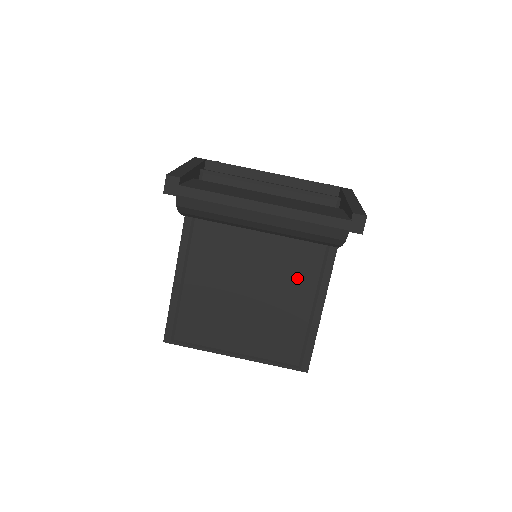
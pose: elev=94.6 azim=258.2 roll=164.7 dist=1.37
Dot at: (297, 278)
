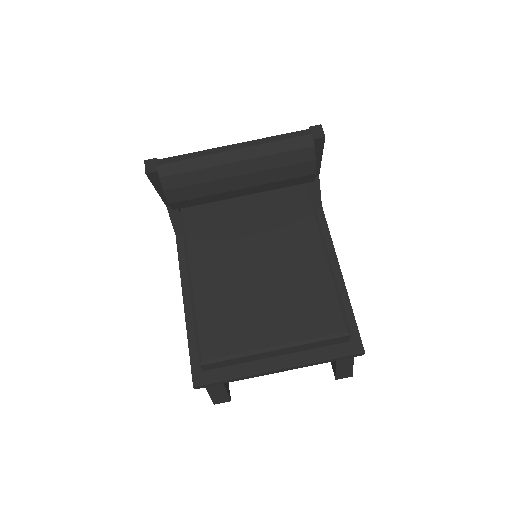
Dot at: (301, 247)
